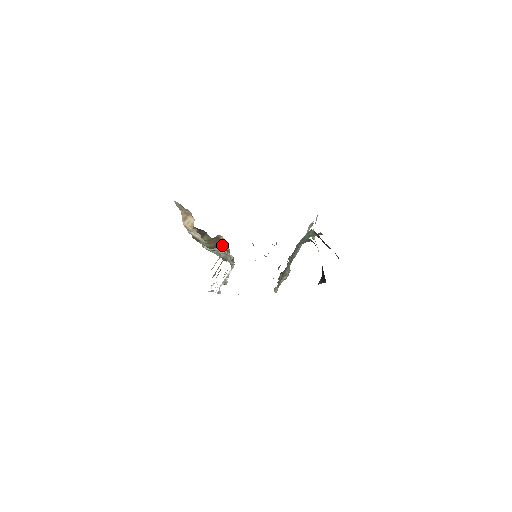
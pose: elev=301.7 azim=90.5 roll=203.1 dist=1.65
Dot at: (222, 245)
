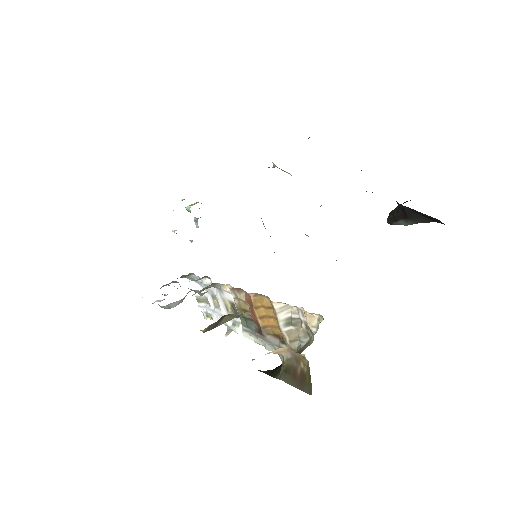
Dot at: occluded
